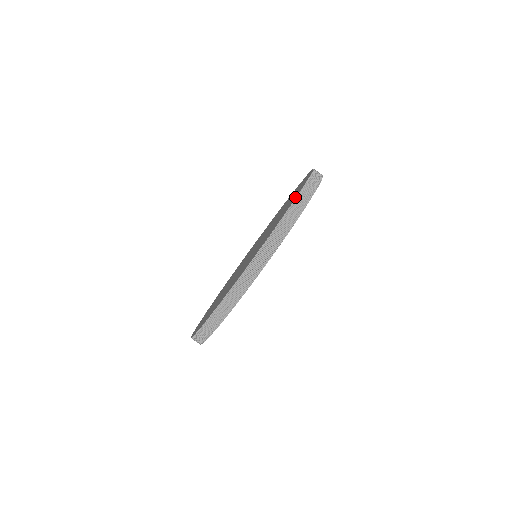
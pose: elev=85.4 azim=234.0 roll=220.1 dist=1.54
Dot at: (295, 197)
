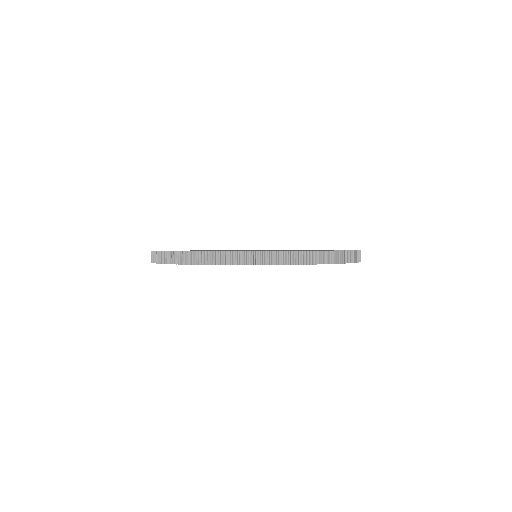
Dot at: (324, 250)
